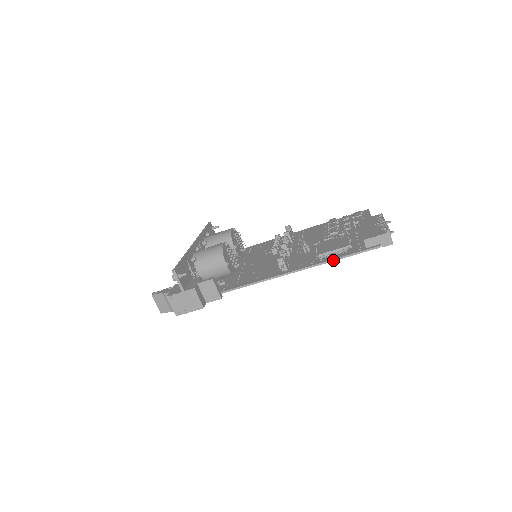
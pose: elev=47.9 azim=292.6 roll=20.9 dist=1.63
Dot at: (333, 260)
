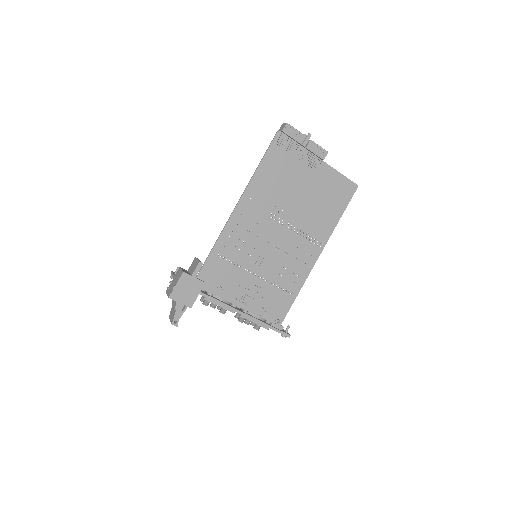
Dot at: (257, 168)
